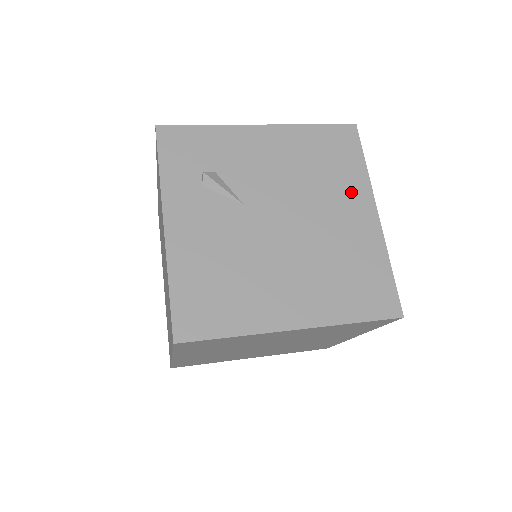
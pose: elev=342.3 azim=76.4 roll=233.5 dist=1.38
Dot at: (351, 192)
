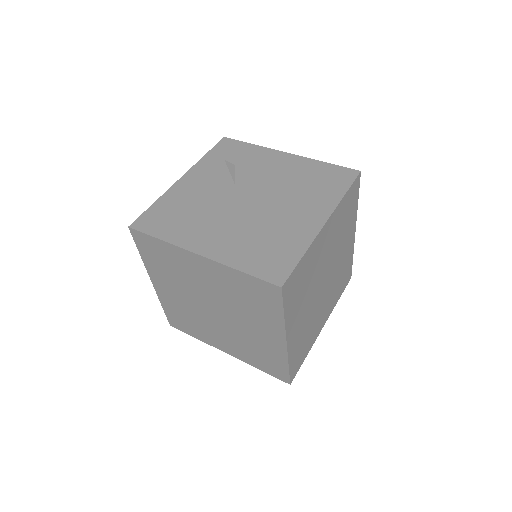
Dot at: (316, 204)
